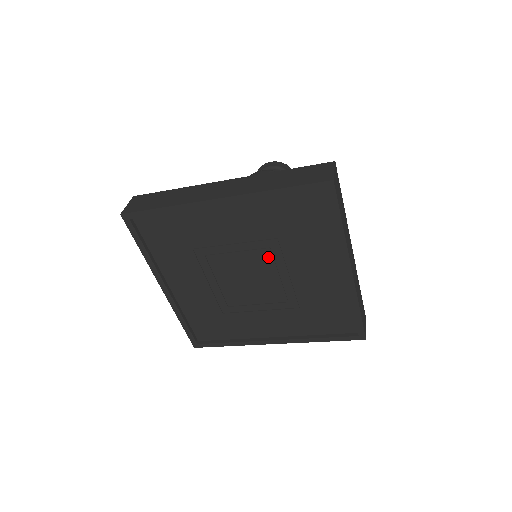
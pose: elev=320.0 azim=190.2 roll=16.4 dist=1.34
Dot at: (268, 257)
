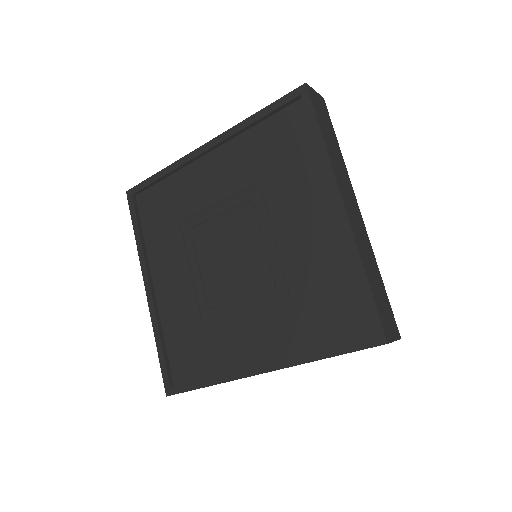
Dot at: (251, 215)
